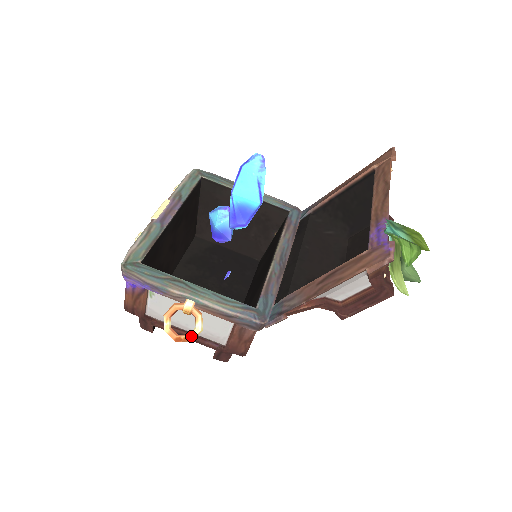
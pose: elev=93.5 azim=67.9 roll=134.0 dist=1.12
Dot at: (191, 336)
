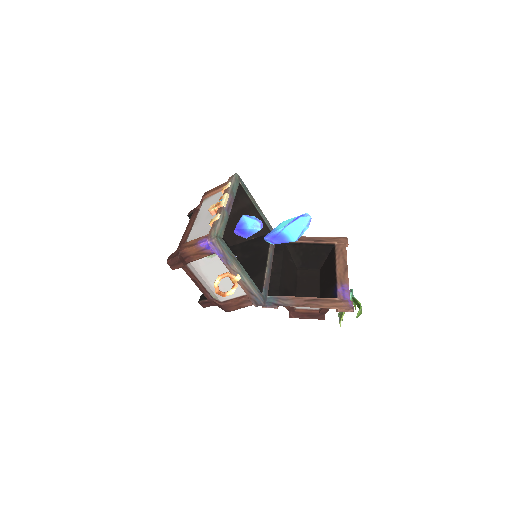
Dot at: (227, 294)
